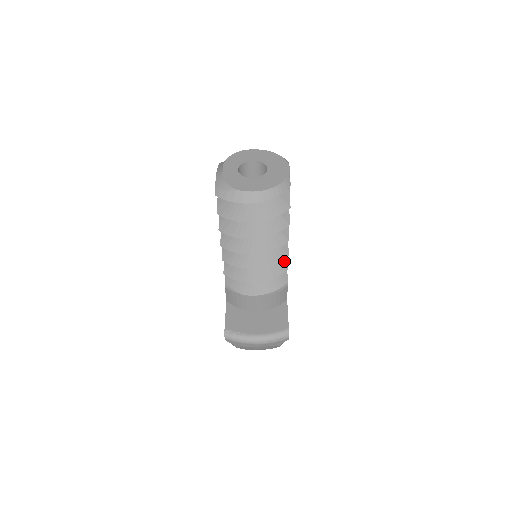
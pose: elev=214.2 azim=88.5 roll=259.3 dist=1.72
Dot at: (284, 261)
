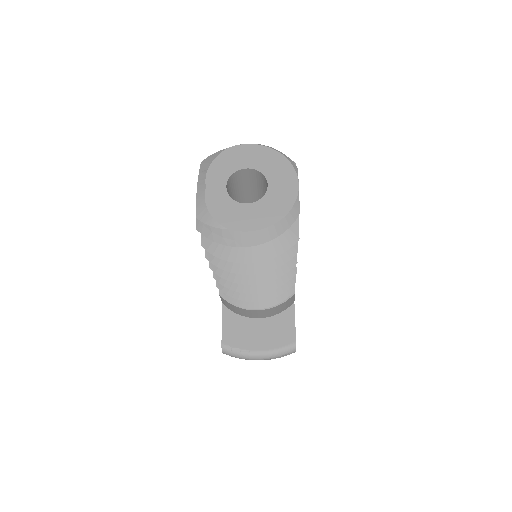
Dot at: occluded
